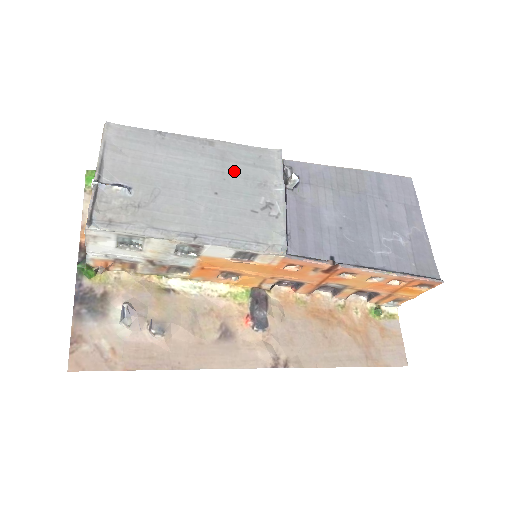
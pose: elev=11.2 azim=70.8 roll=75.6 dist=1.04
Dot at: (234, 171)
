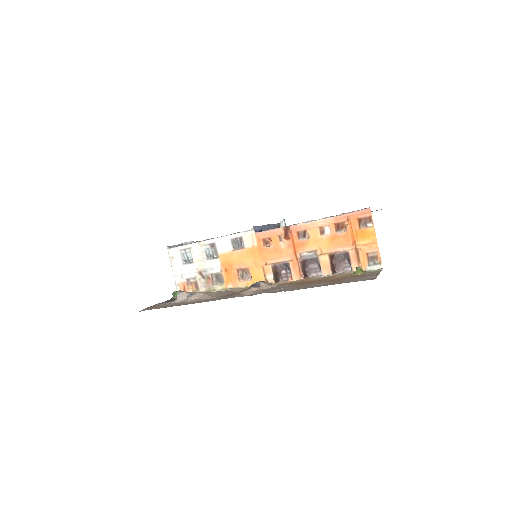
Dot at: occluded
